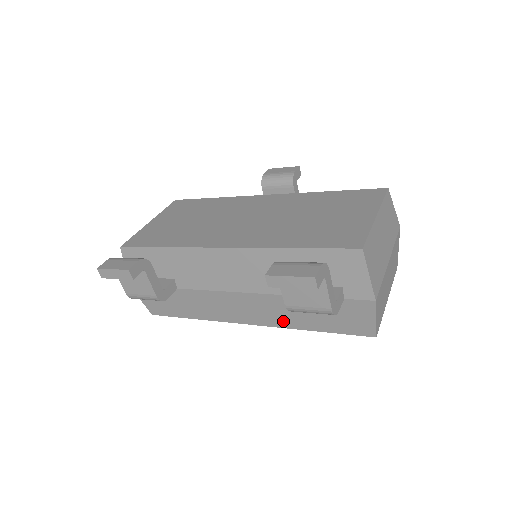
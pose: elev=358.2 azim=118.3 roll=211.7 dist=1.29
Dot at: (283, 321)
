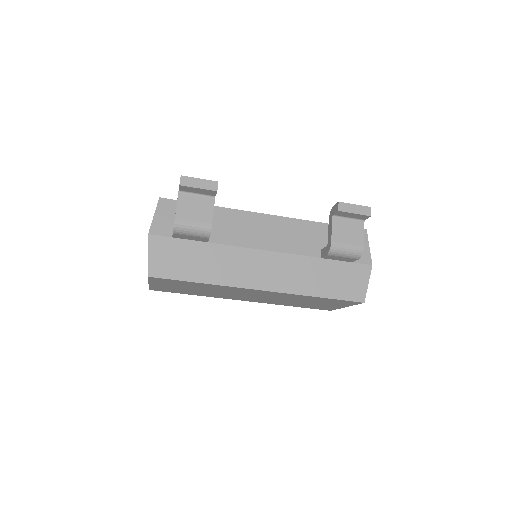
Dot at: (296, 286)
